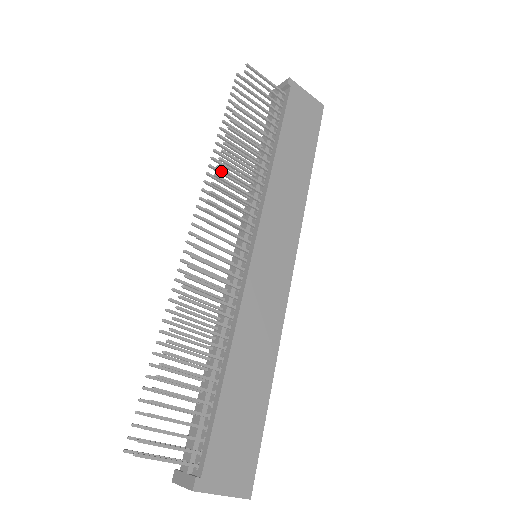
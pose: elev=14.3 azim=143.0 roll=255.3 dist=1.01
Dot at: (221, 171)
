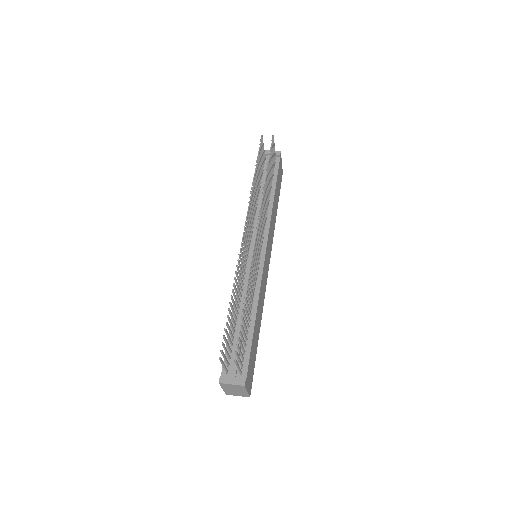
Dot at: occluded
